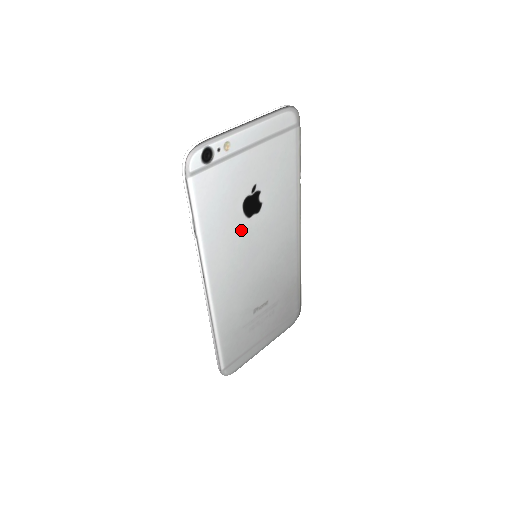
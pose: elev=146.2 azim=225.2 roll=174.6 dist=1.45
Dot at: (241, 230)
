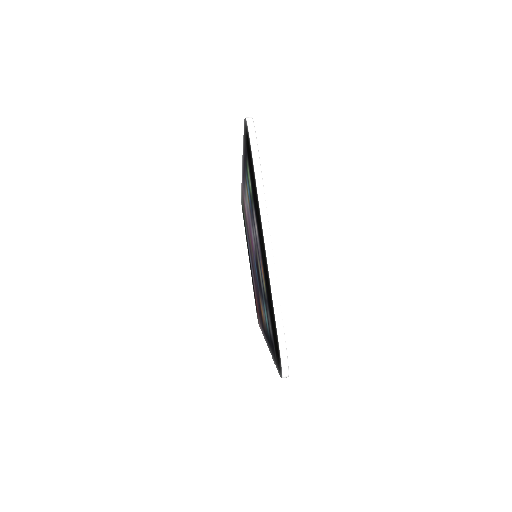
Dot at: occluded
